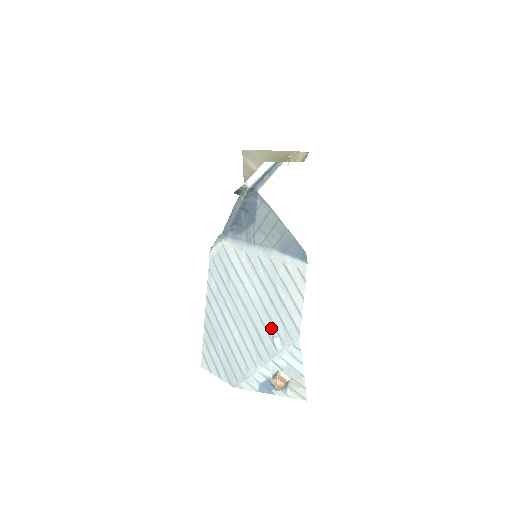
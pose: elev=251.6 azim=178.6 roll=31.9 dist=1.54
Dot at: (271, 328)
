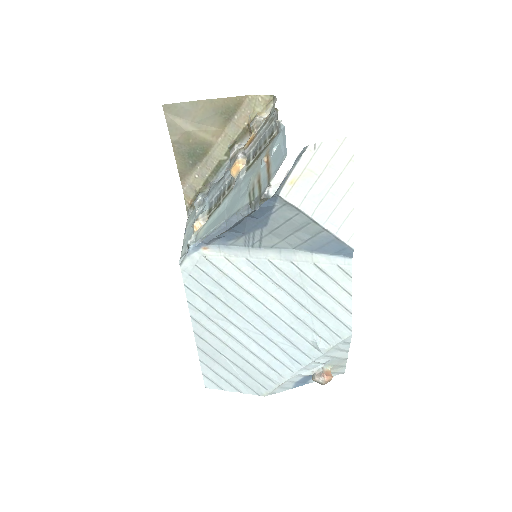
Dot at: (308, 332)
